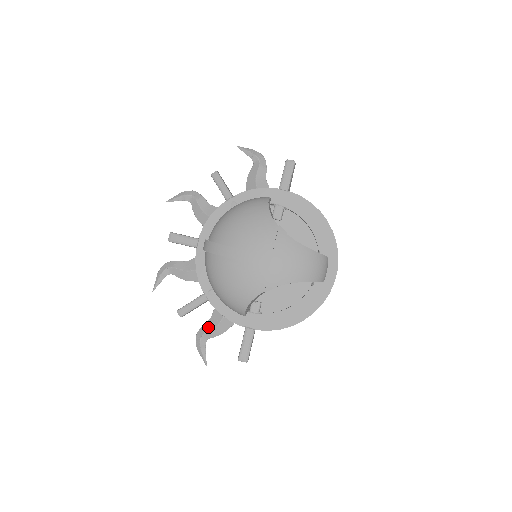
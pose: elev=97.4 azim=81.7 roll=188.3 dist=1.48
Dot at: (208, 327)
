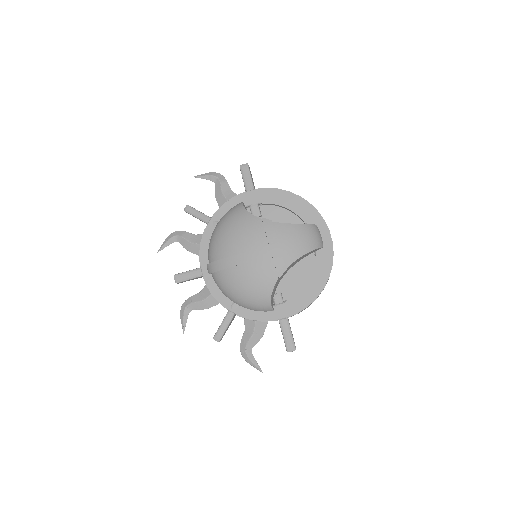
Dot at: (247, 338)
